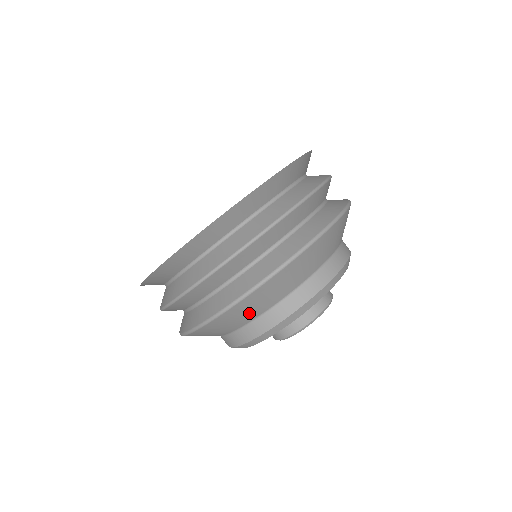
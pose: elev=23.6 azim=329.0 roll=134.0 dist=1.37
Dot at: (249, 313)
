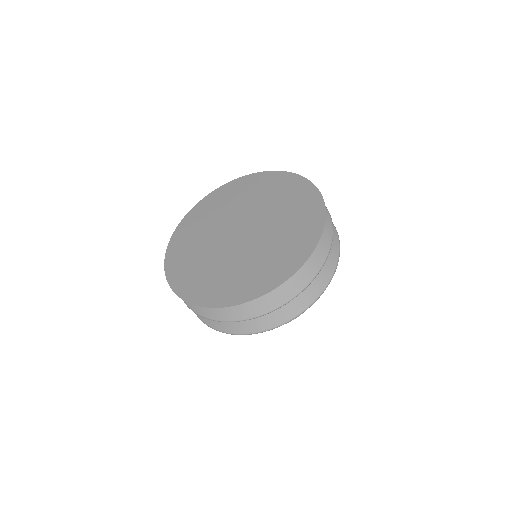
Dot at: occluded
